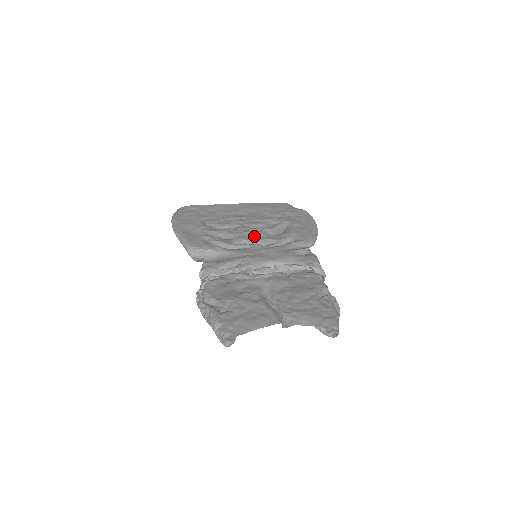
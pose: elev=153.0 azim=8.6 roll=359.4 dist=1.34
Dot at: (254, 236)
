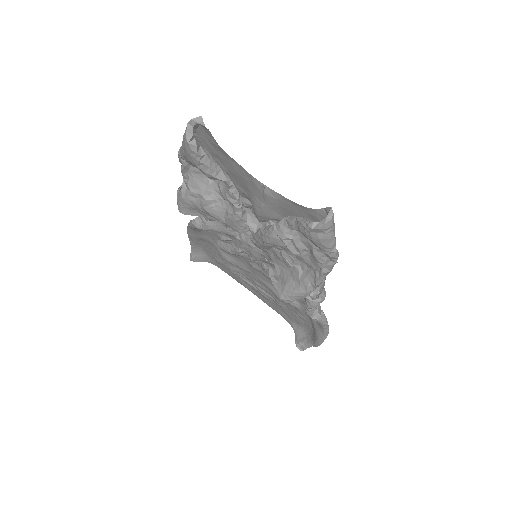
Dot at: occluded
